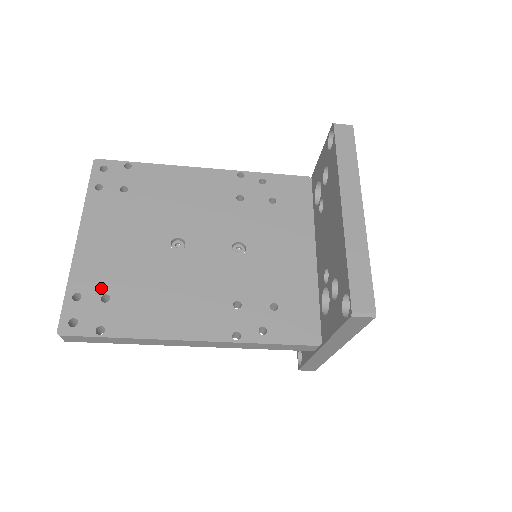
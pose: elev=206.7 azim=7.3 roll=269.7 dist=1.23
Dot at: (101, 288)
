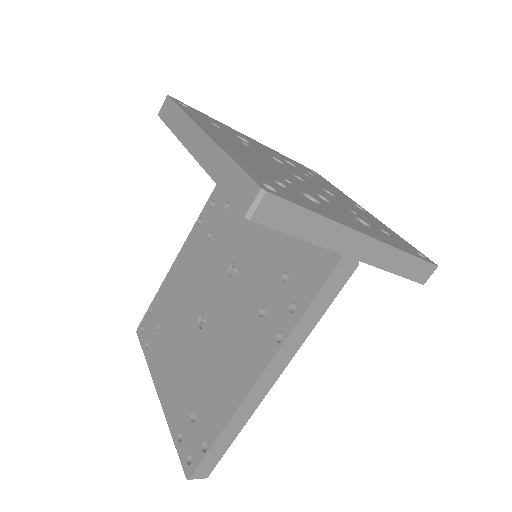
Dot at: (187, 413)
